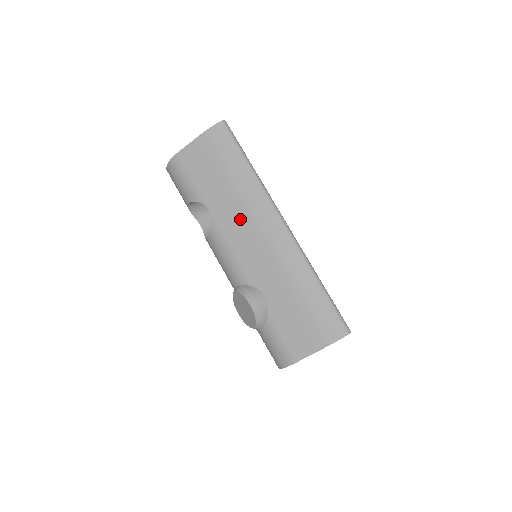
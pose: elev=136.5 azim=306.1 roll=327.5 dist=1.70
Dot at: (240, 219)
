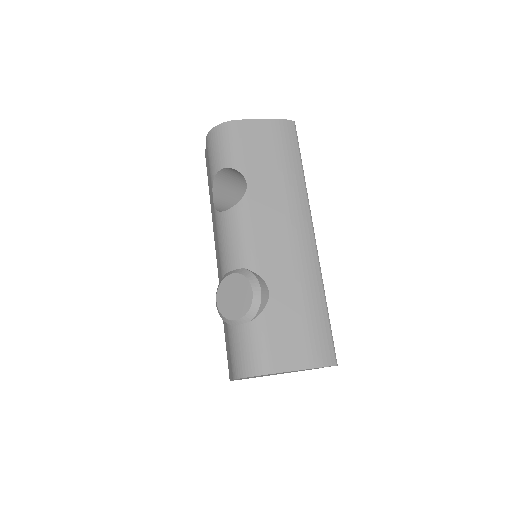
Dot at: (275, 207)
